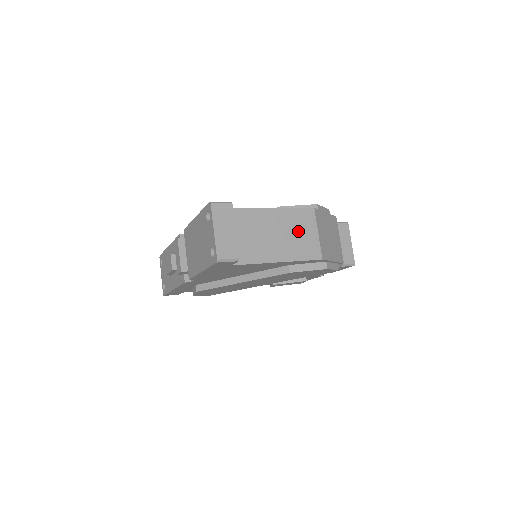
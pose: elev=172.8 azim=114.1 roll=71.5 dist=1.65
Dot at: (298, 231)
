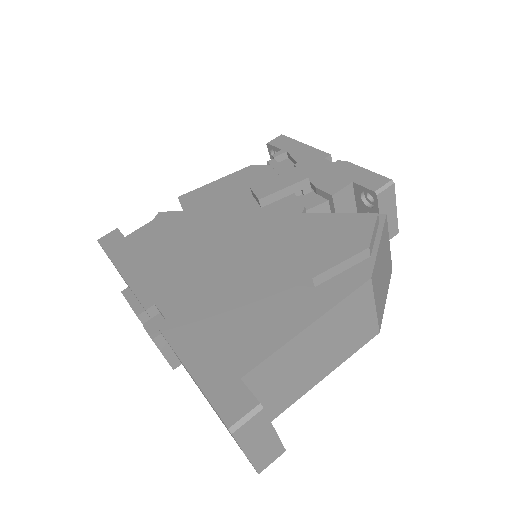
Dot at: (349, 325)
